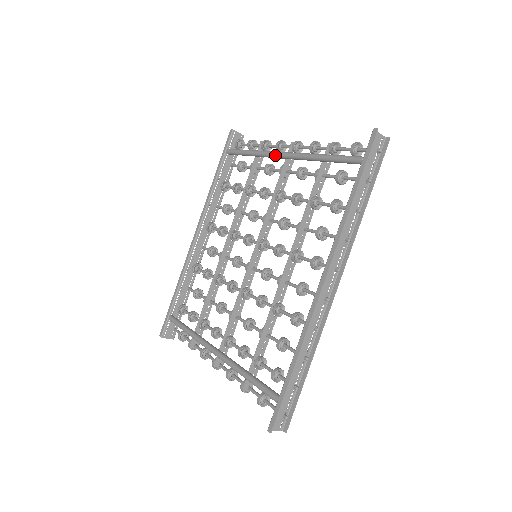
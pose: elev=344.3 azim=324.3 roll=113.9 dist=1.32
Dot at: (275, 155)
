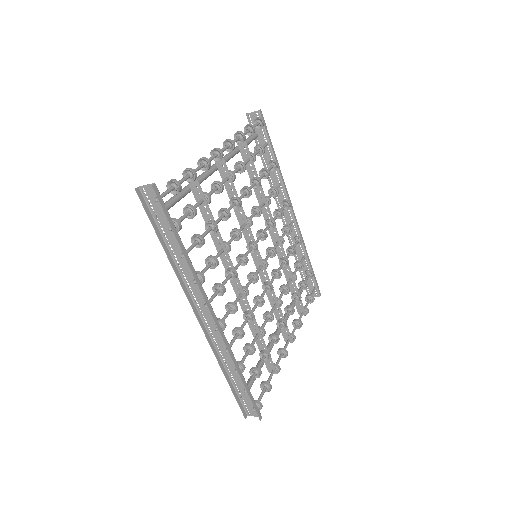
Dot at: occluded
